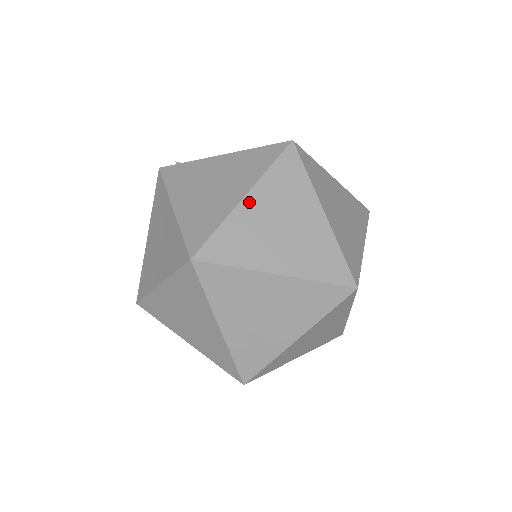
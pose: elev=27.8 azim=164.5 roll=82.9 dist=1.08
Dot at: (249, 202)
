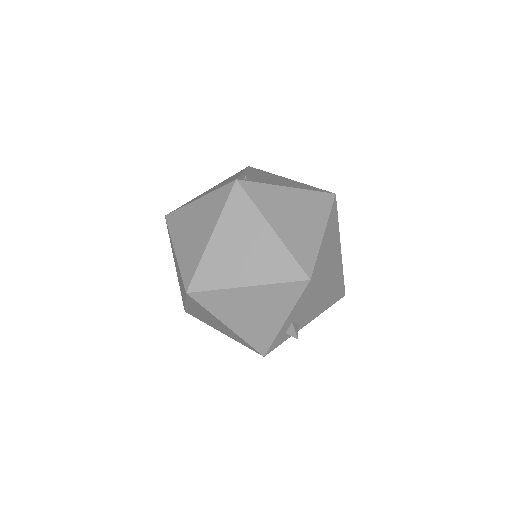
Dot at: (325, 238)
